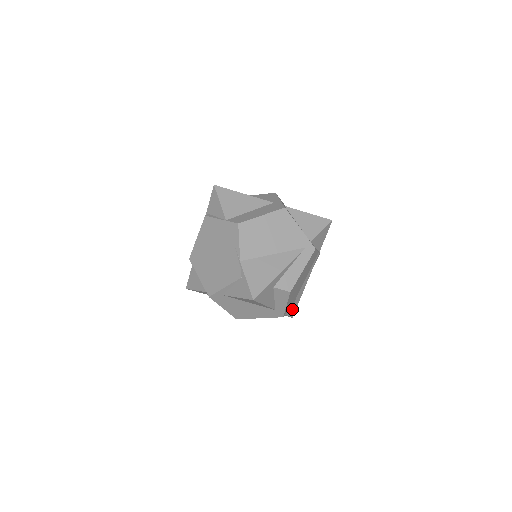
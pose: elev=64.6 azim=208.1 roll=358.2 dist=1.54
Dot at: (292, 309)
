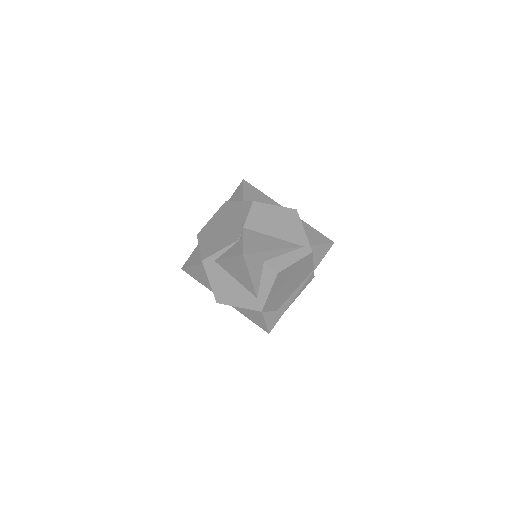
Dot at: (272, 320)
